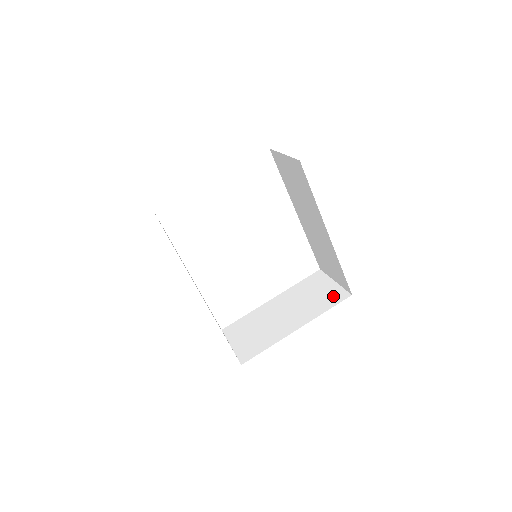
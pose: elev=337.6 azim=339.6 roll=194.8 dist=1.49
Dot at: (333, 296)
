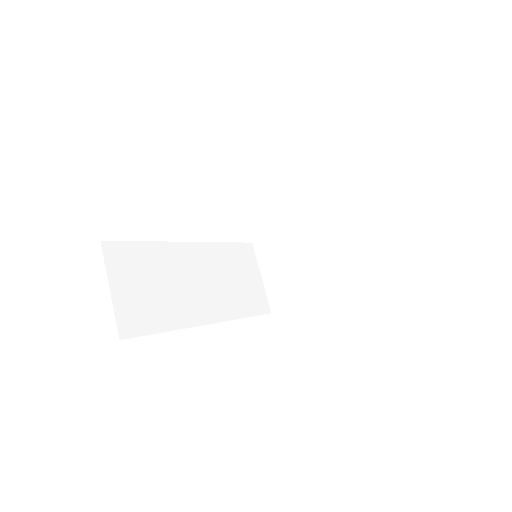
Dot at: (378, 257)
